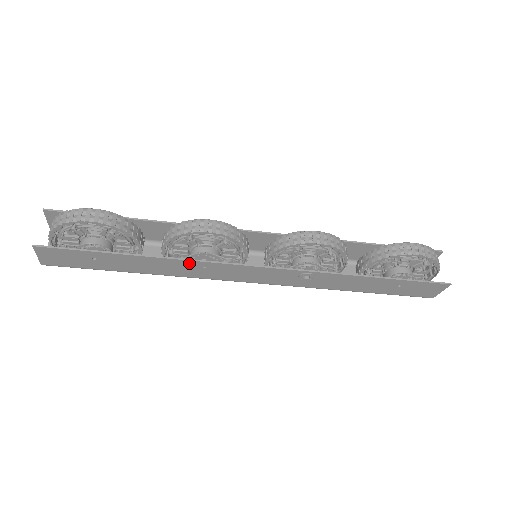
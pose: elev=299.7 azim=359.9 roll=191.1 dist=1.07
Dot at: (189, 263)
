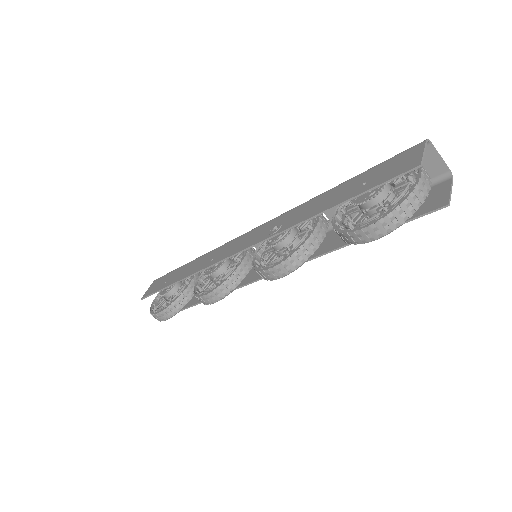
Dot at: occluded
